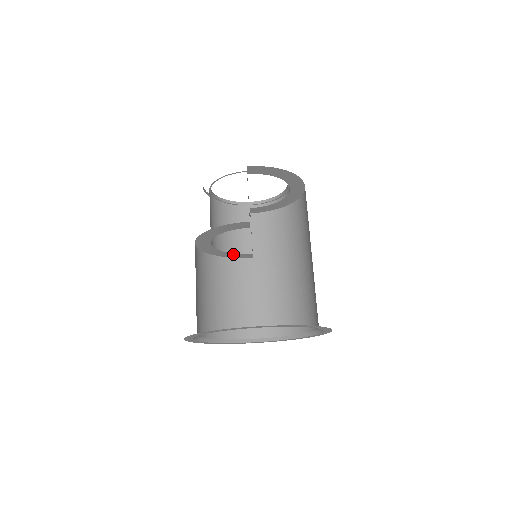
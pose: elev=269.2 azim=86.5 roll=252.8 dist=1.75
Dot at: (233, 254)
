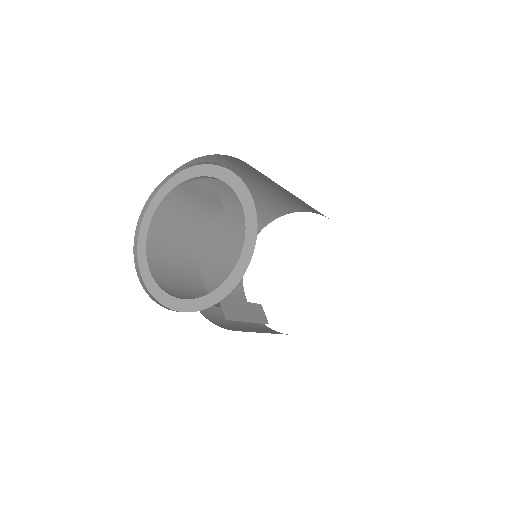
Dot at: occluded
